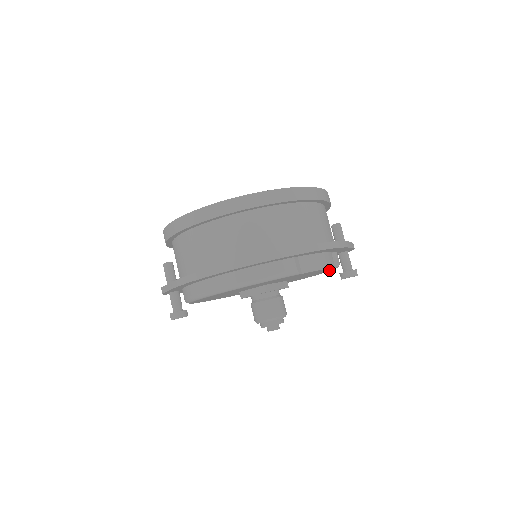
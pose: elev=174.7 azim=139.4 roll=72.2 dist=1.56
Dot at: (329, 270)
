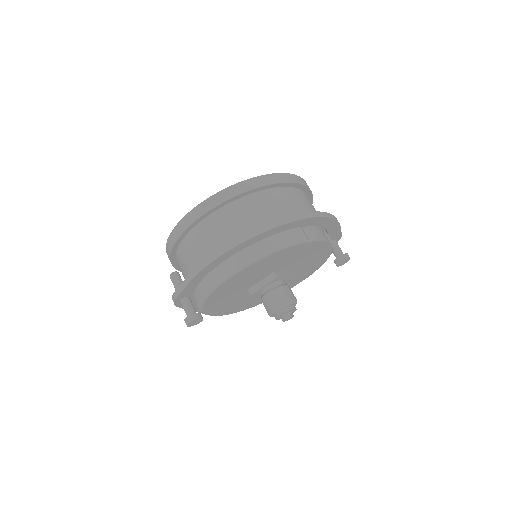
Dot at: (325, 257)
